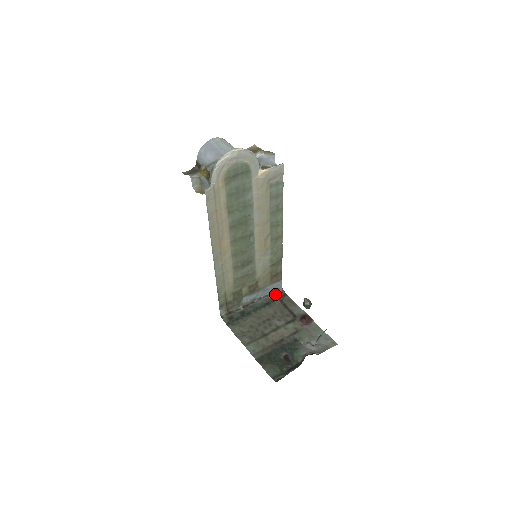
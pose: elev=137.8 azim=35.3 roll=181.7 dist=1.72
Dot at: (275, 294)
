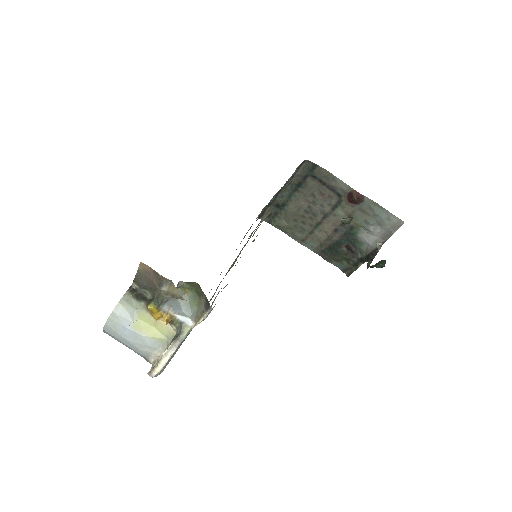
Dot at: (301, 170)
